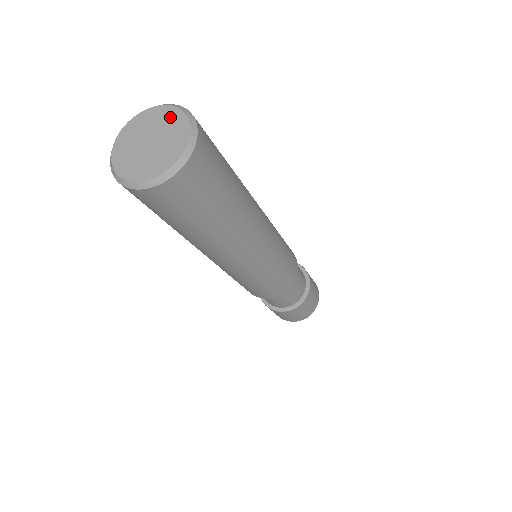
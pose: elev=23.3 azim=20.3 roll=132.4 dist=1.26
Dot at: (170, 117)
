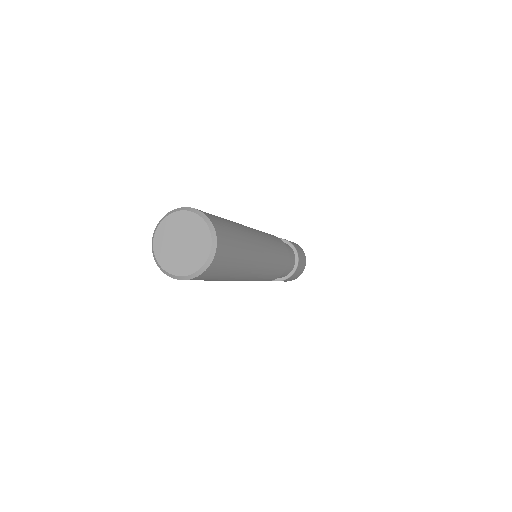
Dot at: (190, 221)
